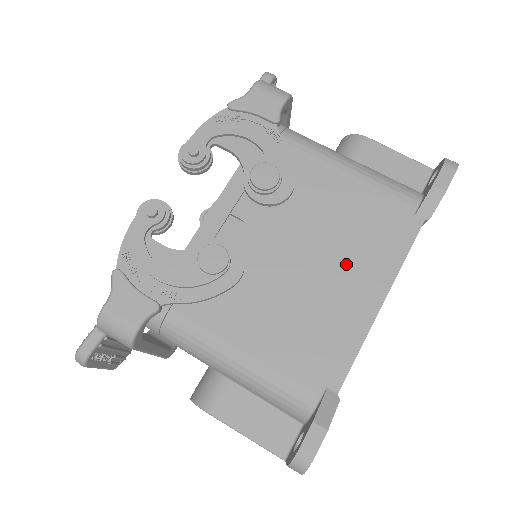
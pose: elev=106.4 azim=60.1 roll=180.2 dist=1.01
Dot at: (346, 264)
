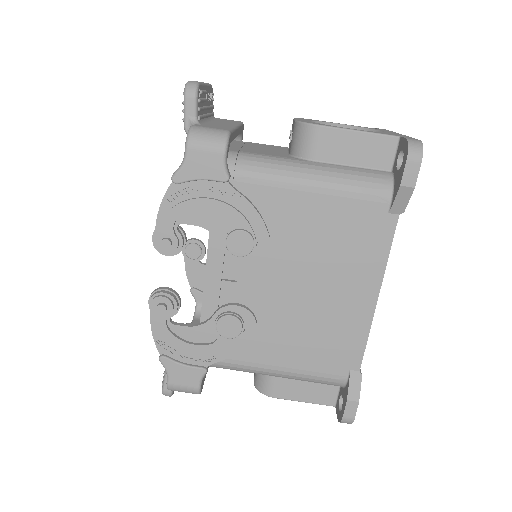
Dot at: (338, 278)
